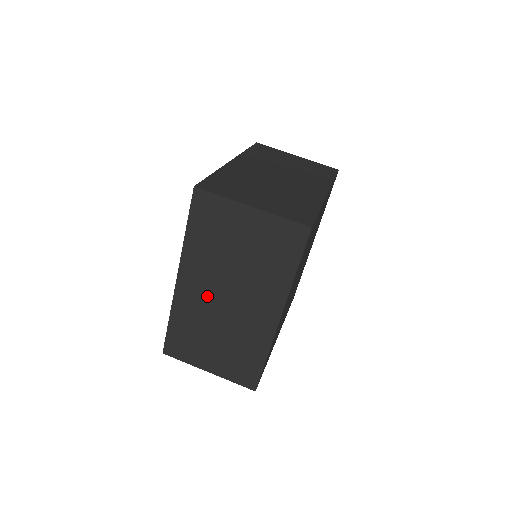
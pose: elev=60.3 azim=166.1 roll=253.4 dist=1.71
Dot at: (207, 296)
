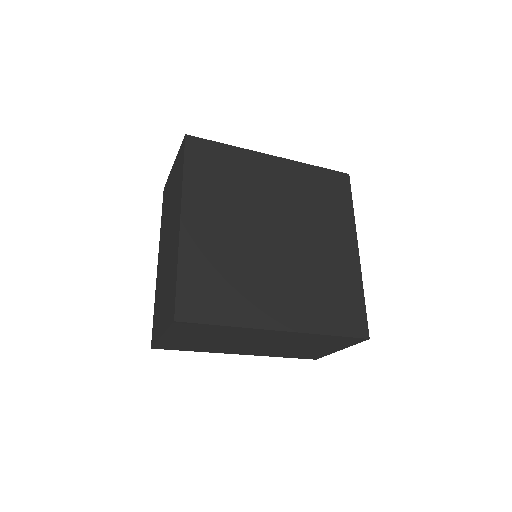
Dot at: occluded
